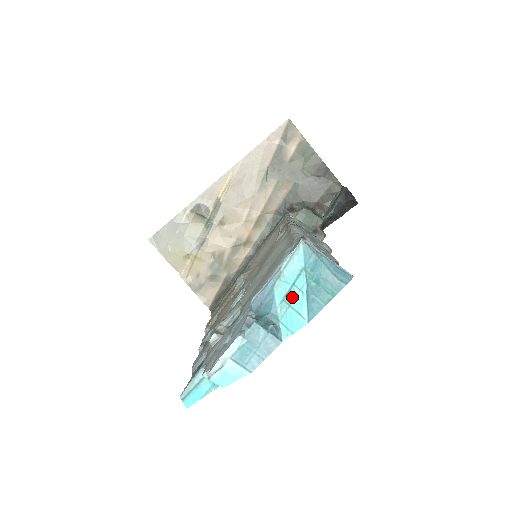
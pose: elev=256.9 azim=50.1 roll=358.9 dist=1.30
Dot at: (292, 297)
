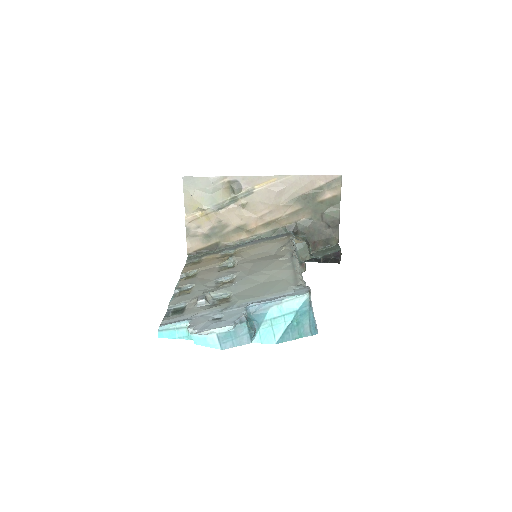
Dot at: (277, 322)
